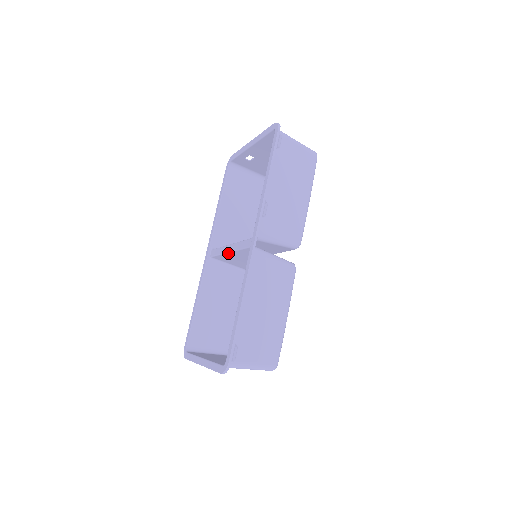
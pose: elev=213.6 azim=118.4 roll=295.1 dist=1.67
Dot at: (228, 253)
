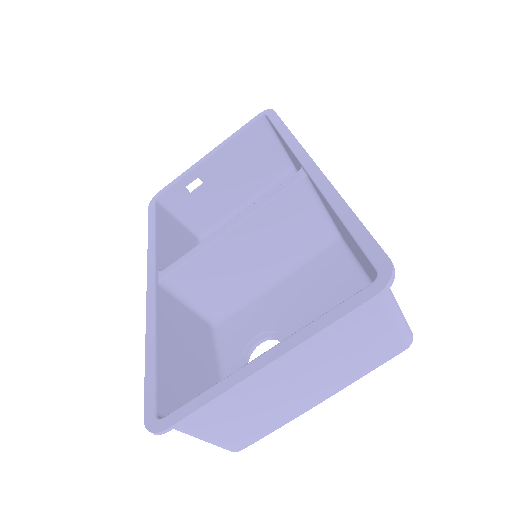
Dot at: (224, 235)
